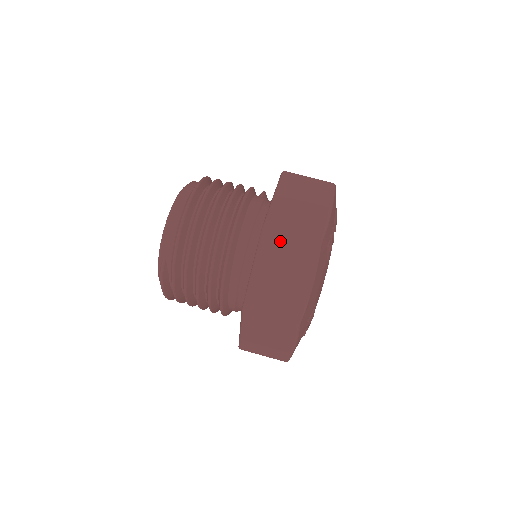
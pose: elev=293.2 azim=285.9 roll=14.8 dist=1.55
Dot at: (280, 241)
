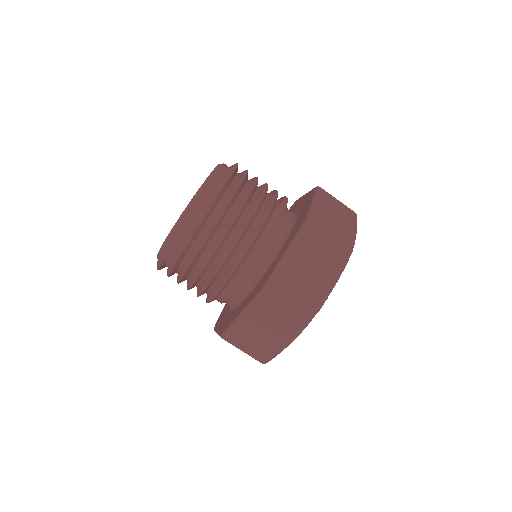
Dot at: (274, 307)
